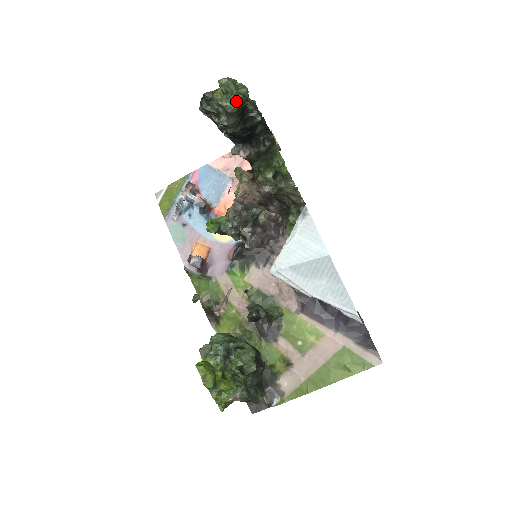
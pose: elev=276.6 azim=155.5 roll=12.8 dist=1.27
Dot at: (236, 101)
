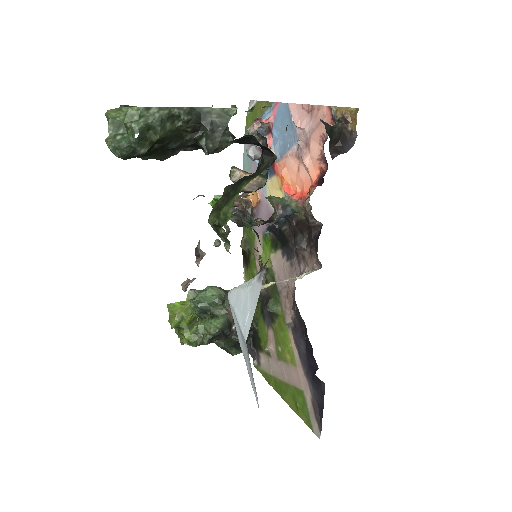
Dot at: (116, 152)
